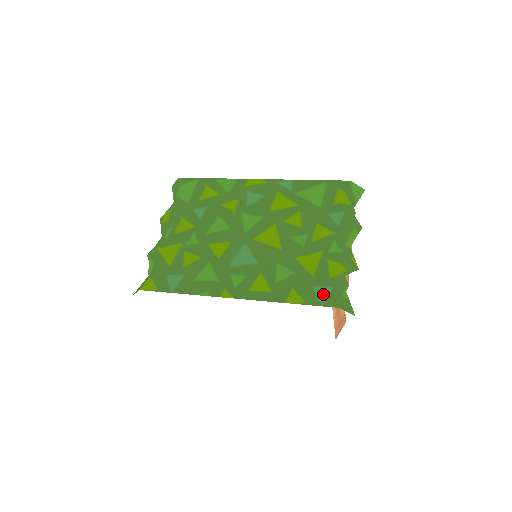
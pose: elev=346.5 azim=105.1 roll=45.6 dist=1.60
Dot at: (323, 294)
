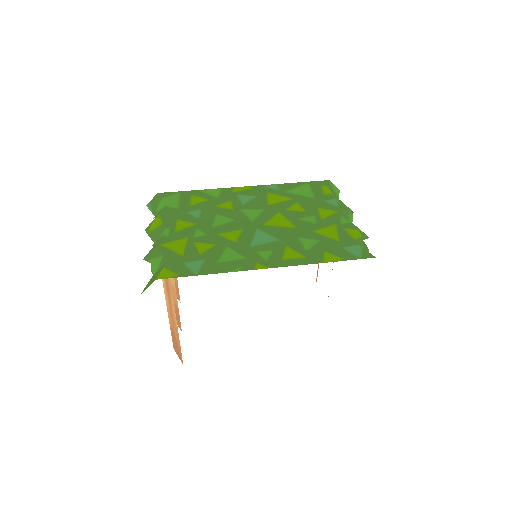
Dot at: (356, 251)
